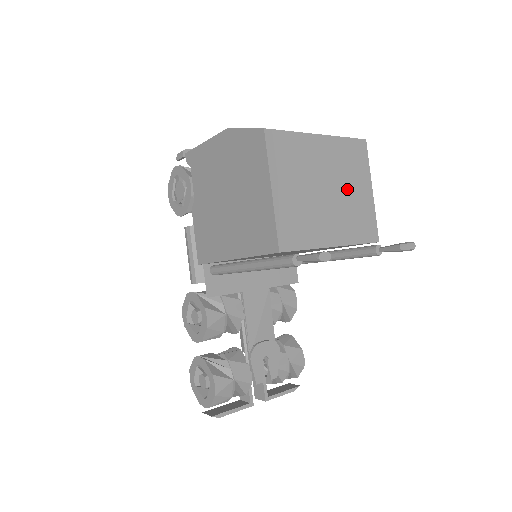
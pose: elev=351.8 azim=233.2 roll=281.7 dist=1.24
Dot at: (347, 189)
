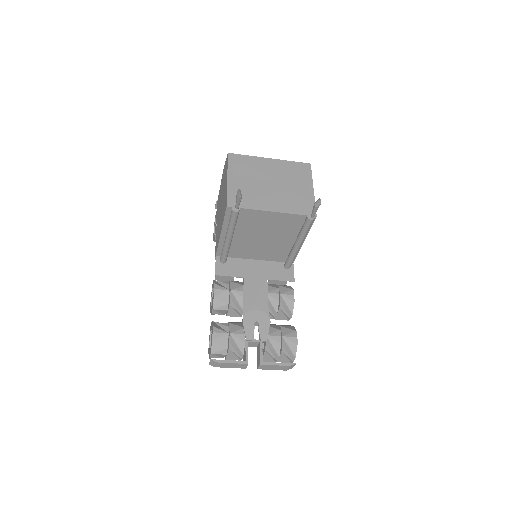
Dot at: (289, 185)
